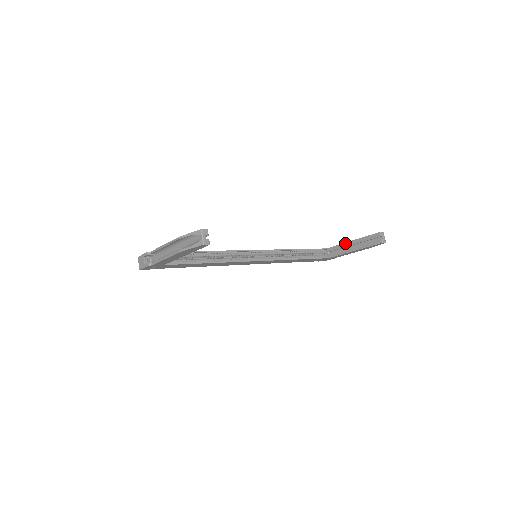
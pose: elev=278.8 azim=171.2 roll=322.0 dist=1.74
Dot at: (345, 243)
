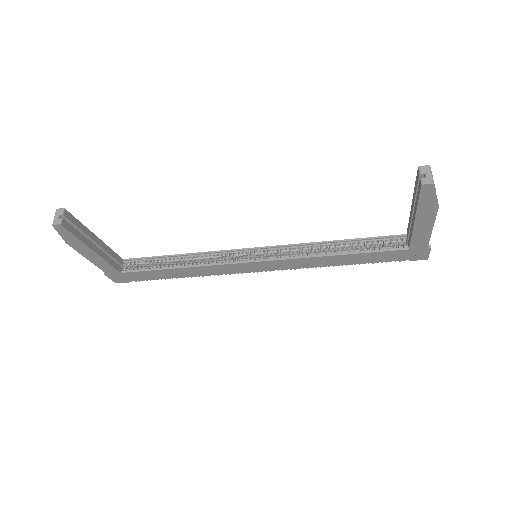
Dot at: (410, 213)
